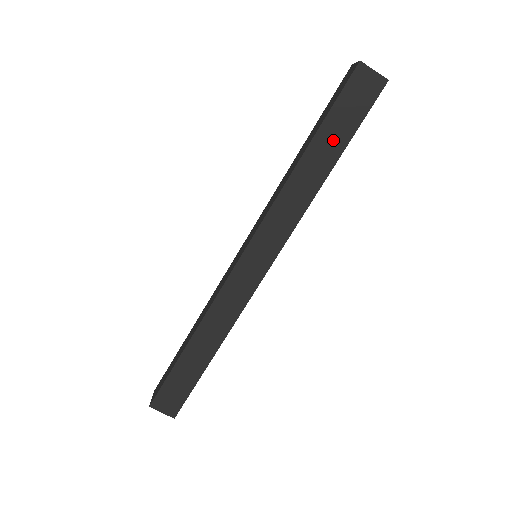
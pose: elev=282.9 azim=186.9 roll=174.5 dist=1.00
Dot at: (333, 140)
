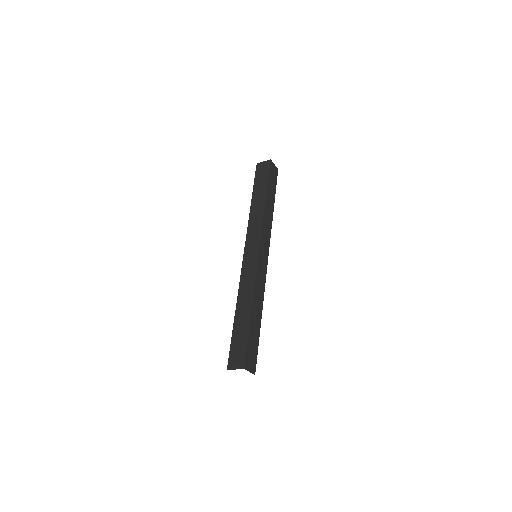
Dot at: (271, 193)
